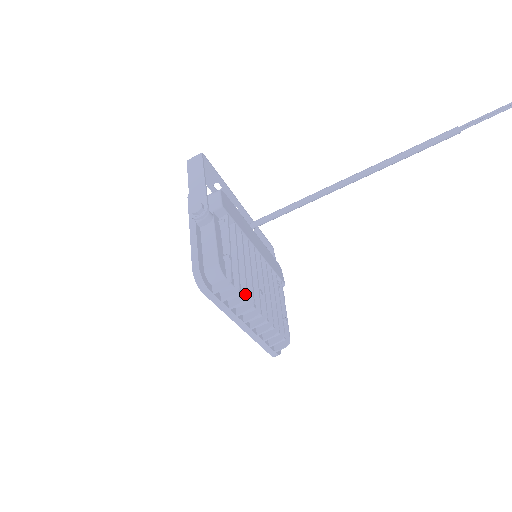
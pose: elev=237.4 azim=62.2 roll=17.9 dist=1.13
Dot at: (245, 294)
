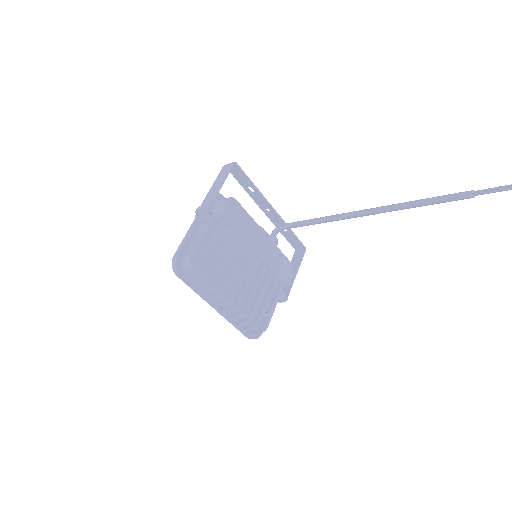
Dot at: (211, 285)
